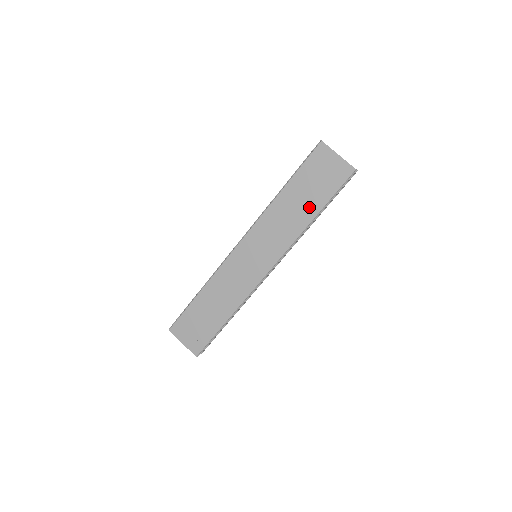
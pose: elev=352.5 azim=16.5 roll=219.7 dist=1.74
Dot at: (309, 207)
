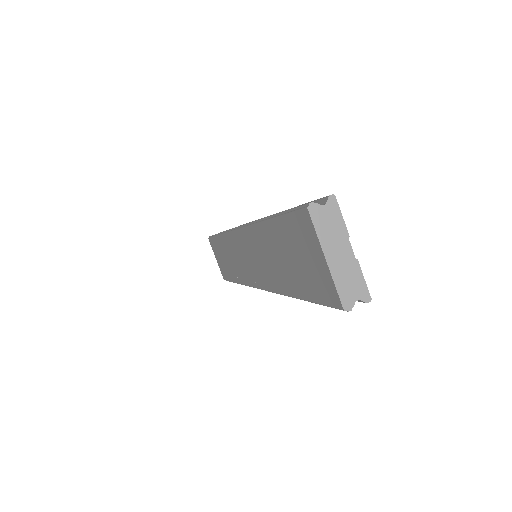
Dot at: (289, 278)
